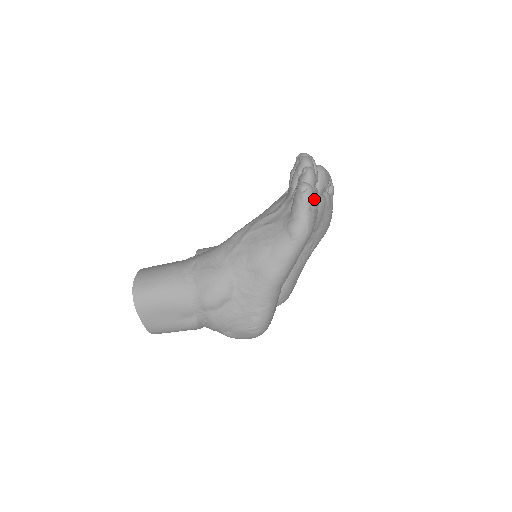
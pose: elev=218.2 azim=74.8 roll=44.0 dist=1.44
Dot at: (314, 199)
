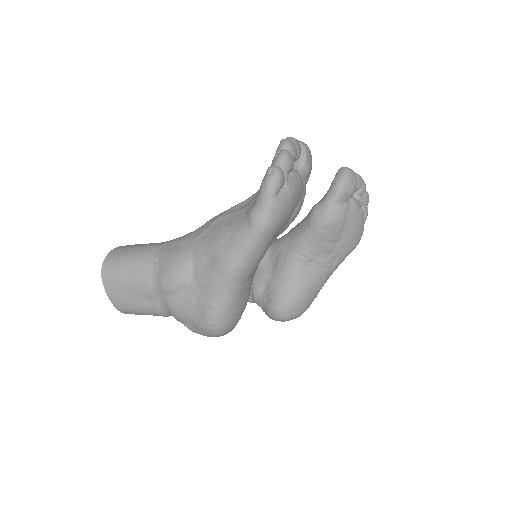
Dot at: (285, 186)
